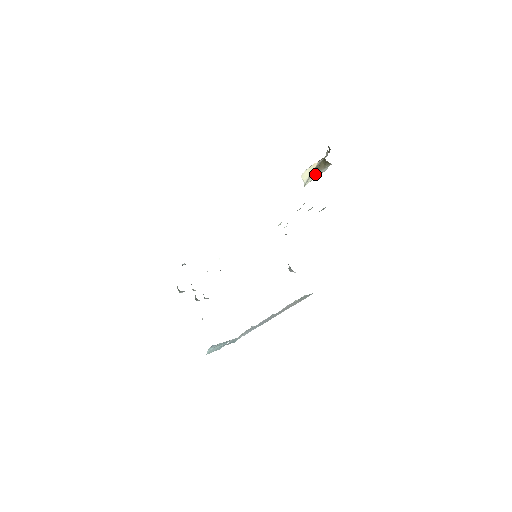
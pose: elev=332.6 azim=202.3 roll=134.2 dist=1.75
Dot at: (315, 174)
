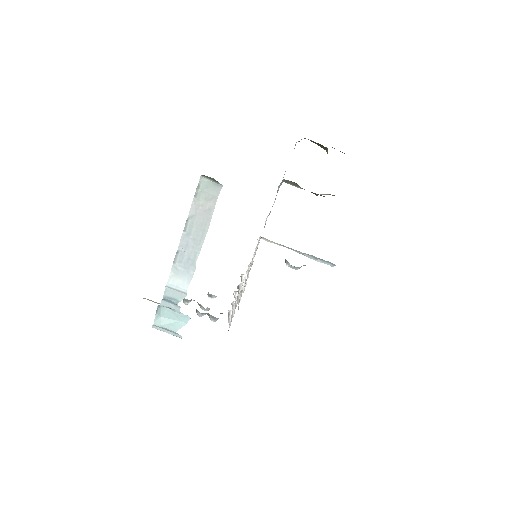
Dot at: occluded
